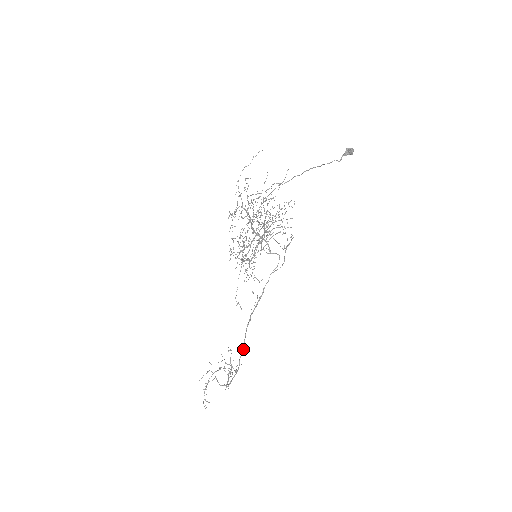
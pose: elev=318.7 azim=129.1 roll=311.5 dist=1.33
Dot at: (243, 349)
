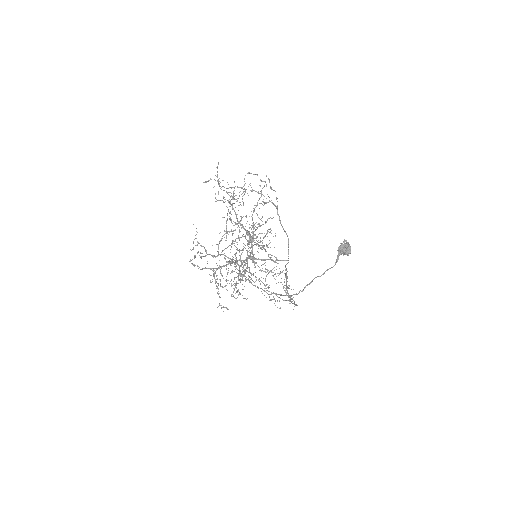
Dot at: (294, 302)
